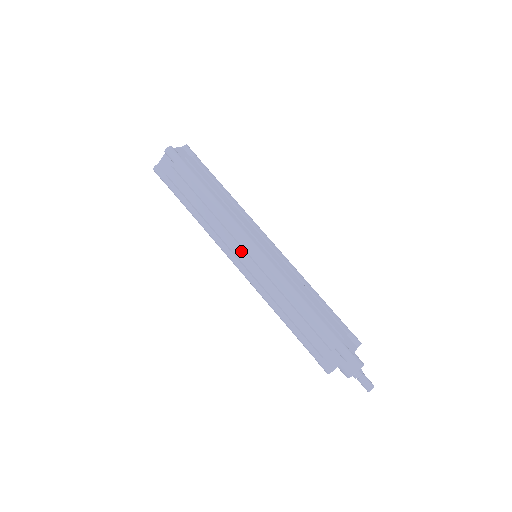
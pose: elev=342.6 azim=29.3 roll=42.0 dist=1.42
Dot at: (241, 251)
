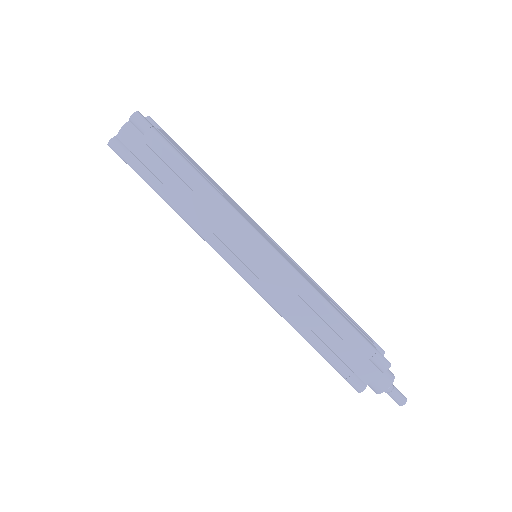
Dot at: (245, 248)
